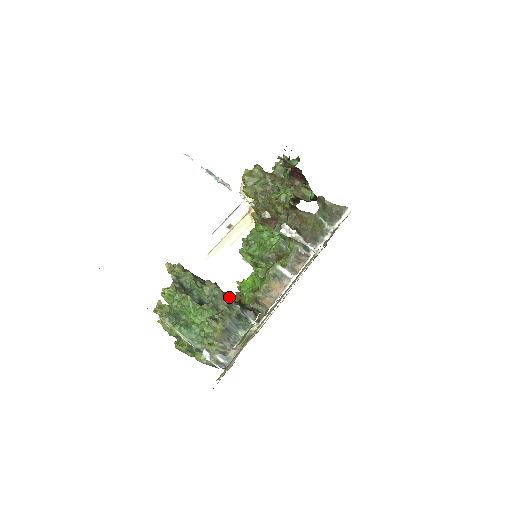
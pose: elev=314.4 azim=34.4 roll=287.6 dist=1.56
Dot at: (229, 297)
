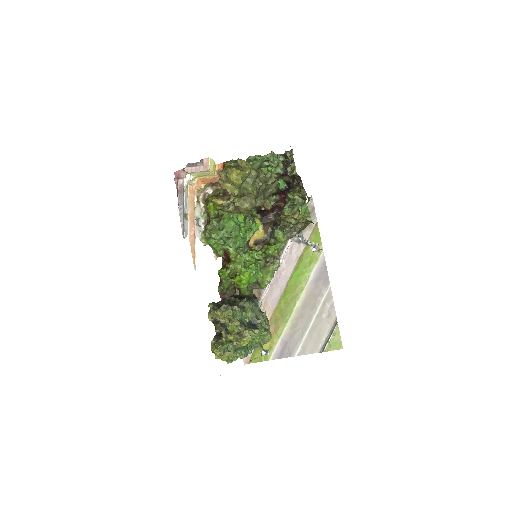
Dot at: occluded
